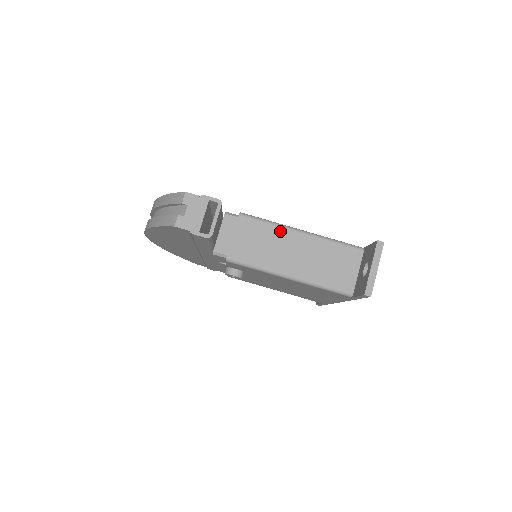
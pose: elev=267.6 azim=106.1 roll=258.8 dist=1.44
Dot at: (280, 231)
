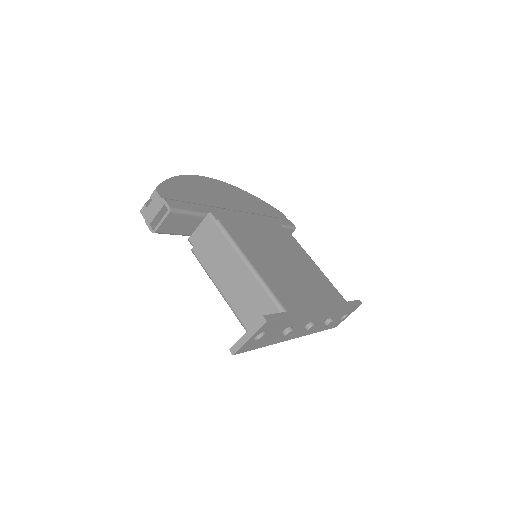
Dot at: (233, 253)
